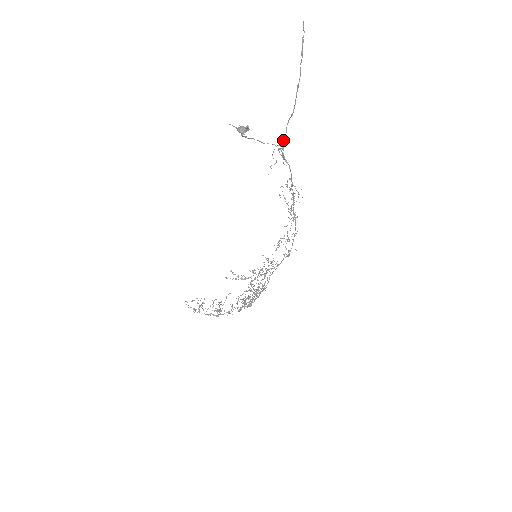
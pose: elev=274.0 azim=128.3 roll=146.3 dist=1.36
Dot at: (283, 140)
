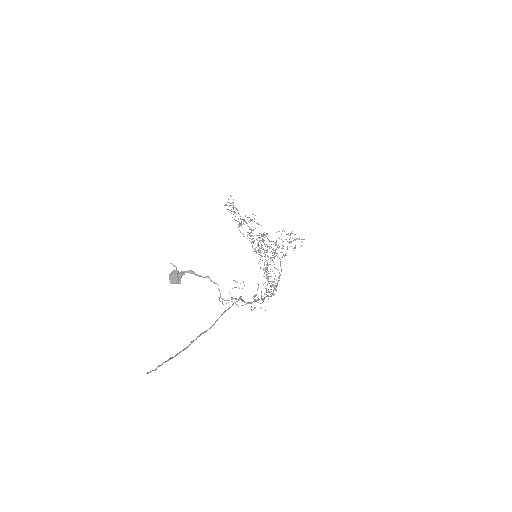
Dot at: (234, 302)
